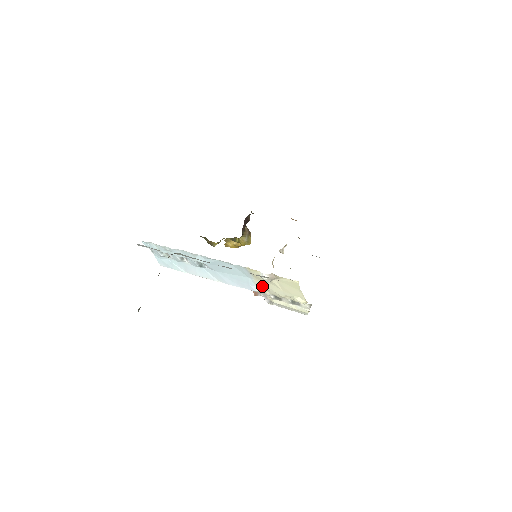
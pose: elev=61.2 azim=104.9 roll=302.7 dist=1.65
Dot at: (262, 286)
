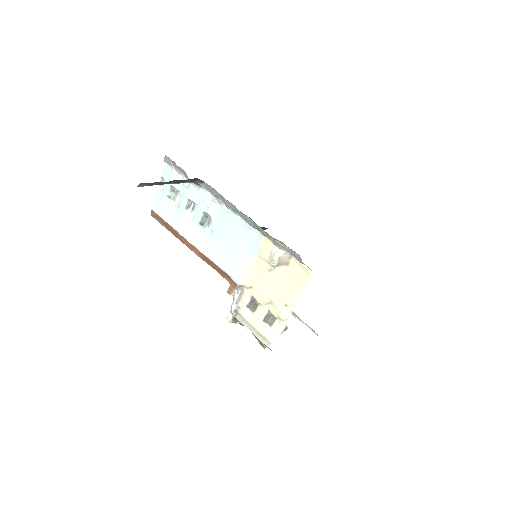
Dot at: (252, 277)
